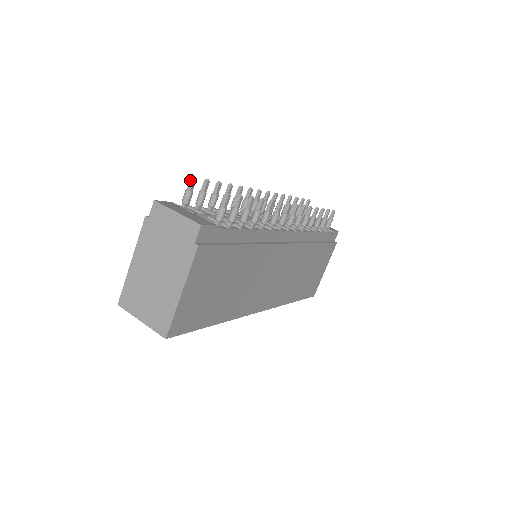
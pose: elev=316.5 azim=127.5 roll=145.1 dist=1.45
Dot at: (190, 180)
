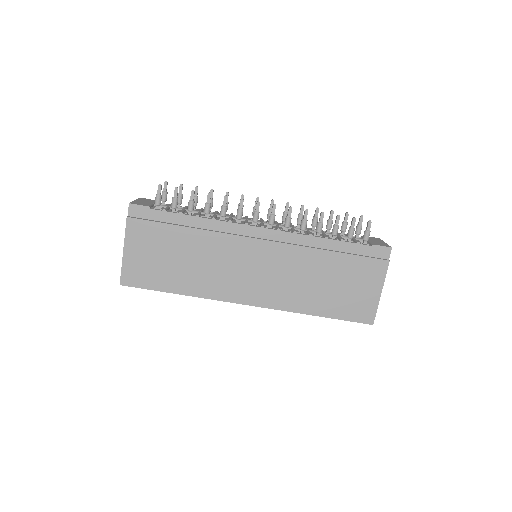
Dot at: (164, 184)
